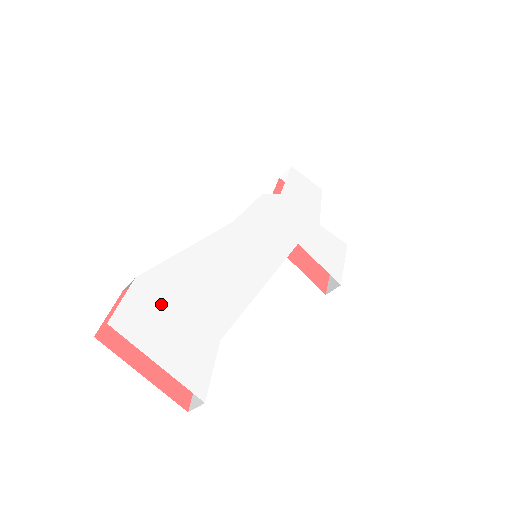
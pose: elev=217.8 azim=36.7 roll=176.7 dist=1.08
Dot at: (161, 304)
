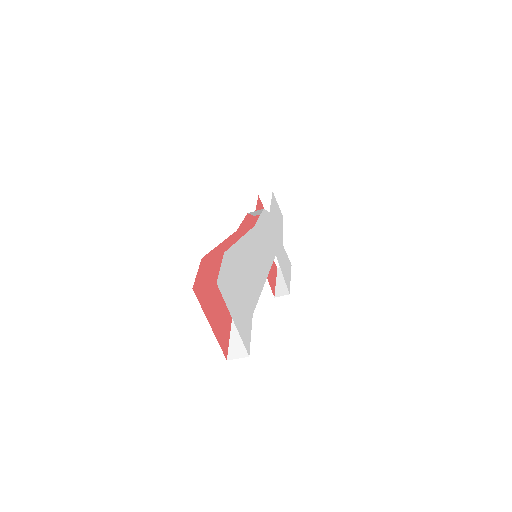
Dot at: (233, 278)
